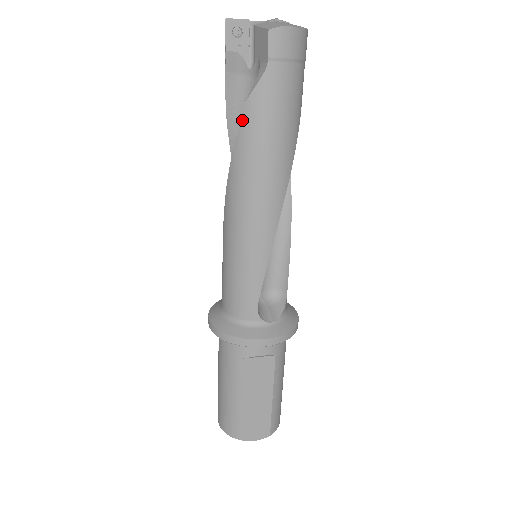
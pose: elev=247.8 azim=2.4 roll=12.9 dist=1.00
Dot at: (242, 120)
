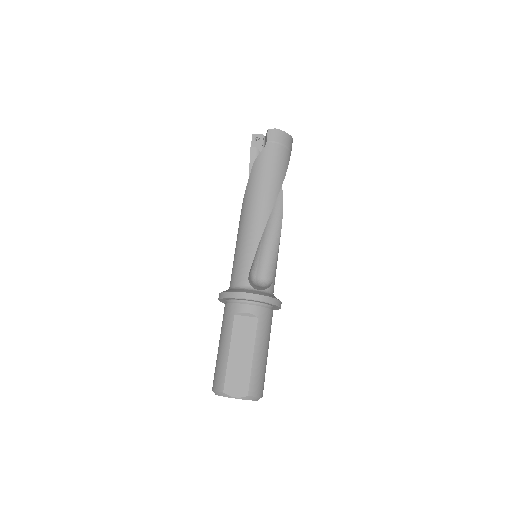
Dot at: (252, 170)
